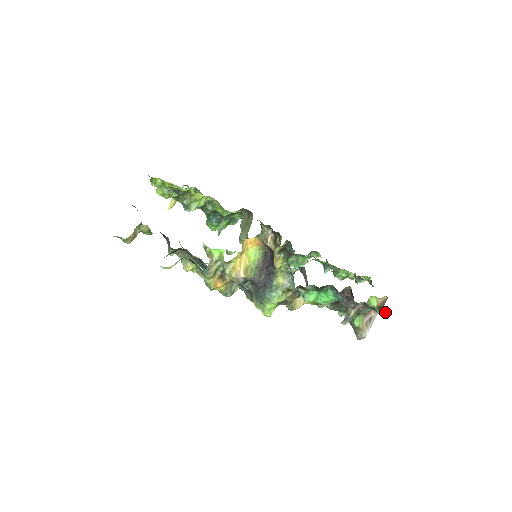
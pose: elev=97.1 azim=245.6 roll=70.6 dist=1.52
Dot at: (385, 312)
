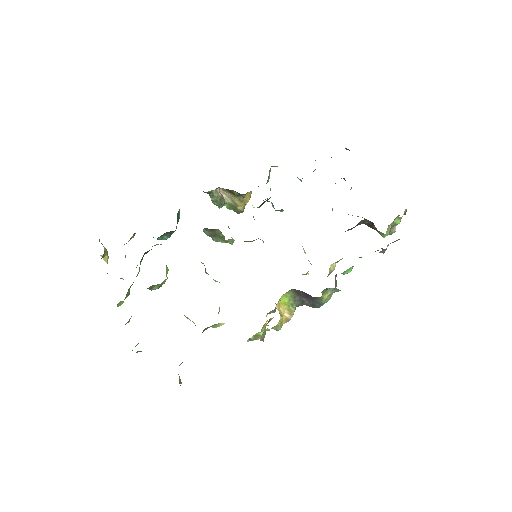
Dot at: occluded
